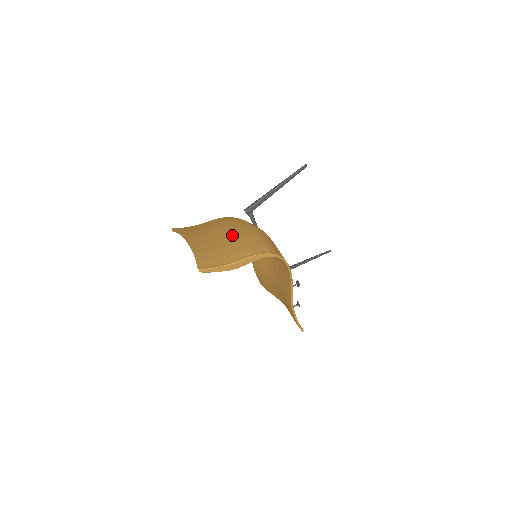
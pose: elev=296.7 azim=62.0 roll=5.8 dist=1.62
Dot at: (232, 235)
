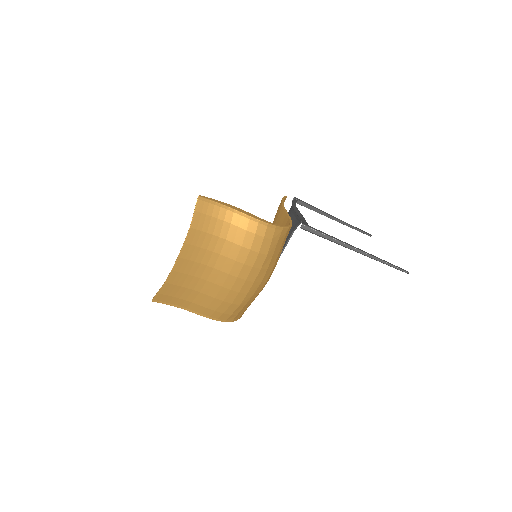
Dot at: (221, 284)
